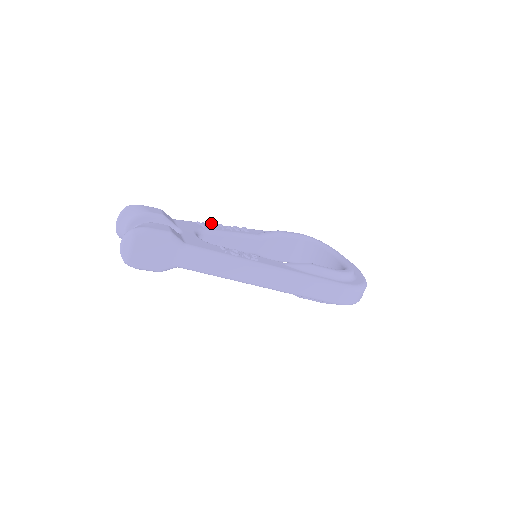
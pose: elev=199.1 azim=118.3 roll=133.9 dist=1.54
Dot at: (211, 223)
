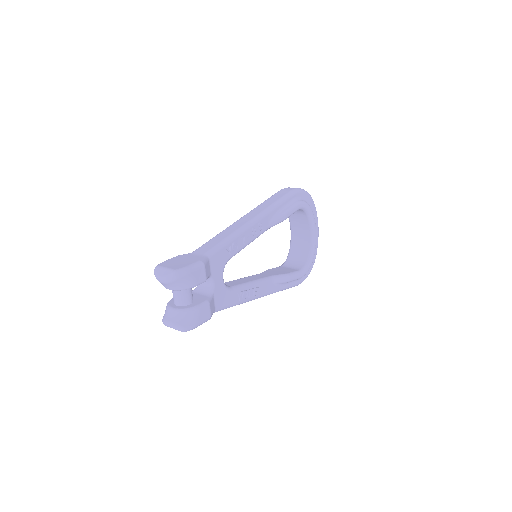
Dot at: (237, 242)
